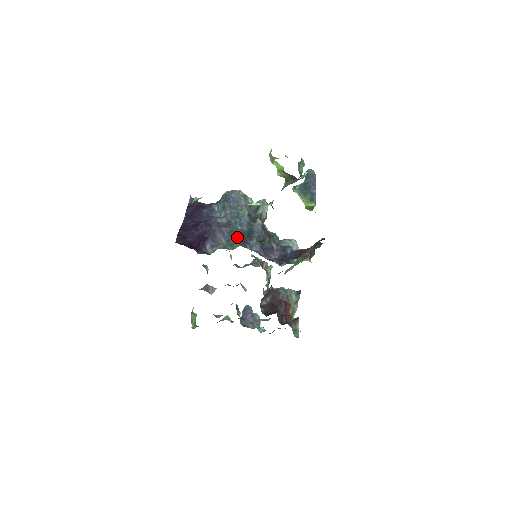
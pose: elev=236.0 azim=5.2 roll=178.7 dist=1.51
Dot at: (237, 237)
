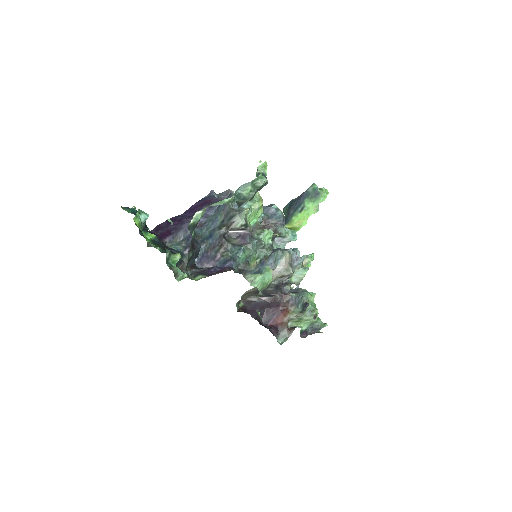
Dot at: (190, 239)
